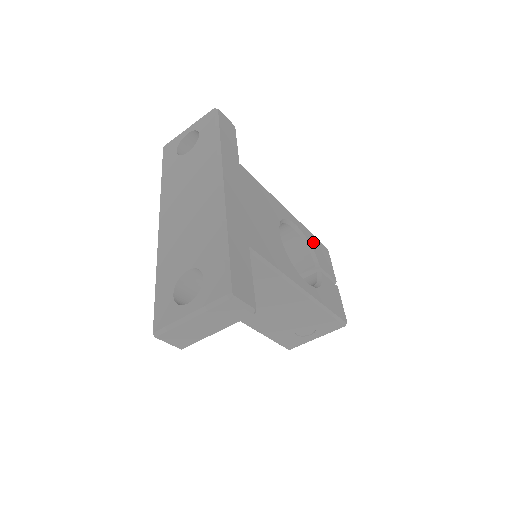
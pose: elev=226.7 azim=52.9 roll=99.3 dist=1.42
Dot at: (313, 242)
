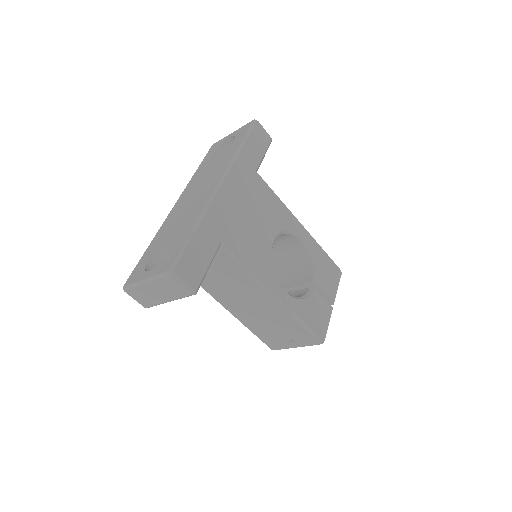
Dot at: (322, 260)
